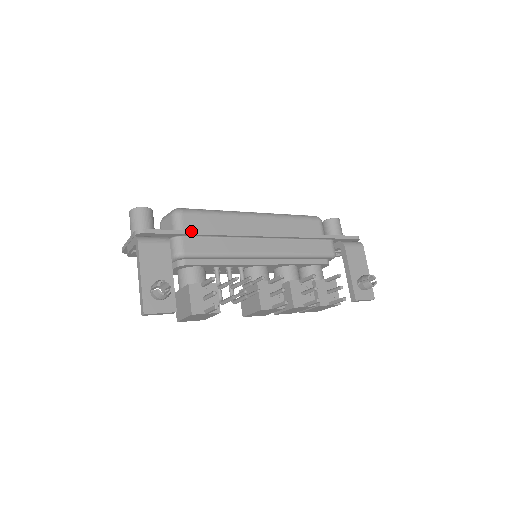
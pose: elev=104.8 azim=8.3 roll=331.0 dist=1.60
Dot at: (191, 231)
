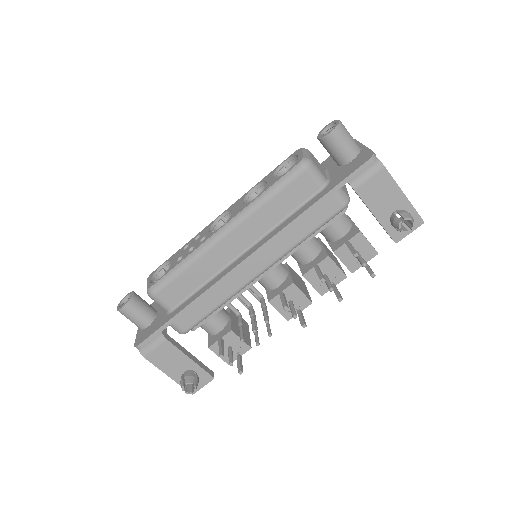
Dot at: (174, 317)
